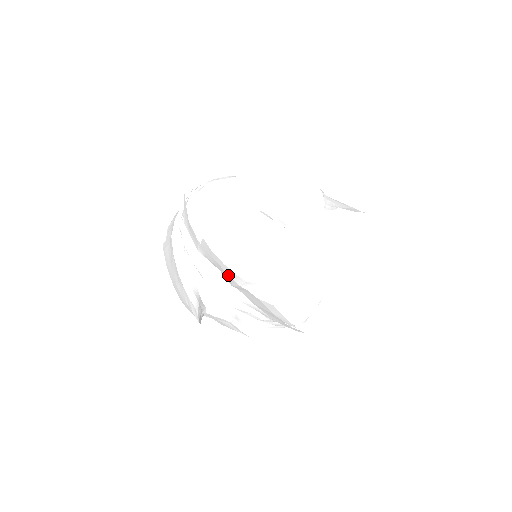
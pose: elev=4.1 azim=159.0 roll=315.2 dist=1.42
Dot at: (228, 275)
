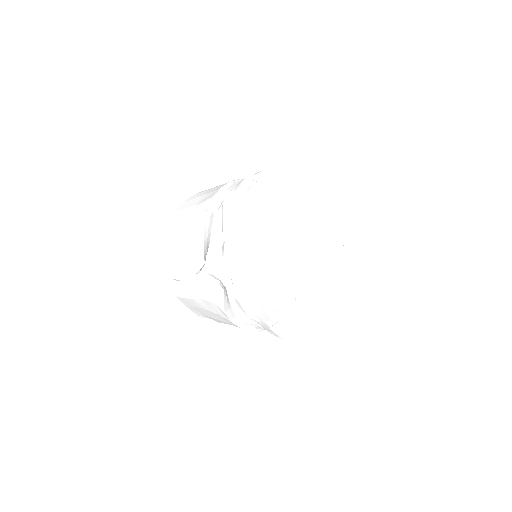
Dot at: (262, 243)
